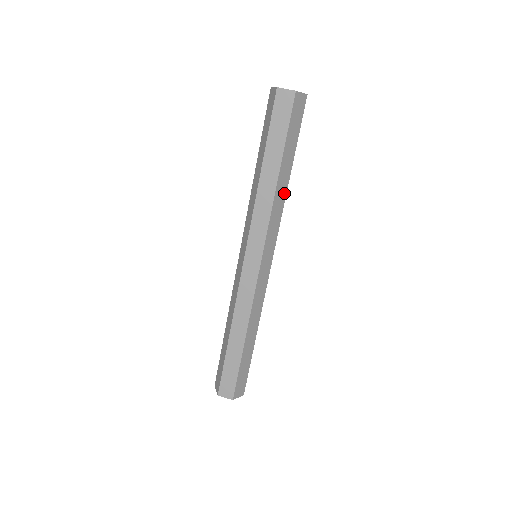
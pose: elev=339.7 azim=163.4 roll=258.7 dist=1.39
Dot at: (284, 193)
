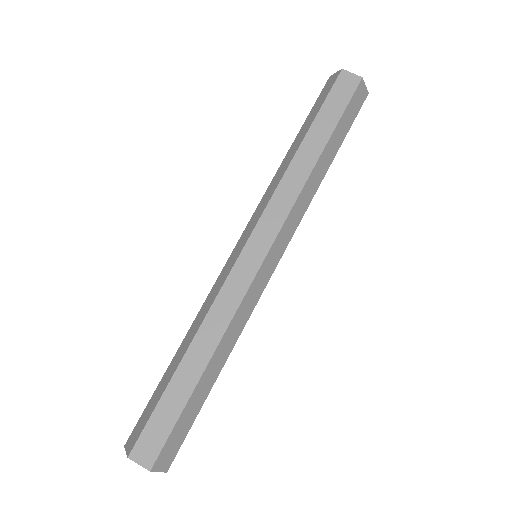
Dot at: (305, 174)
